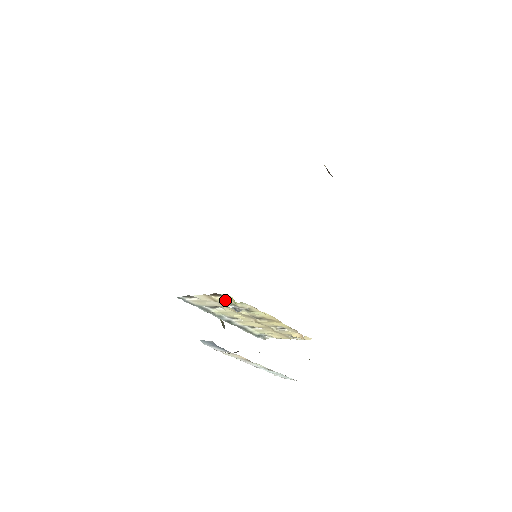
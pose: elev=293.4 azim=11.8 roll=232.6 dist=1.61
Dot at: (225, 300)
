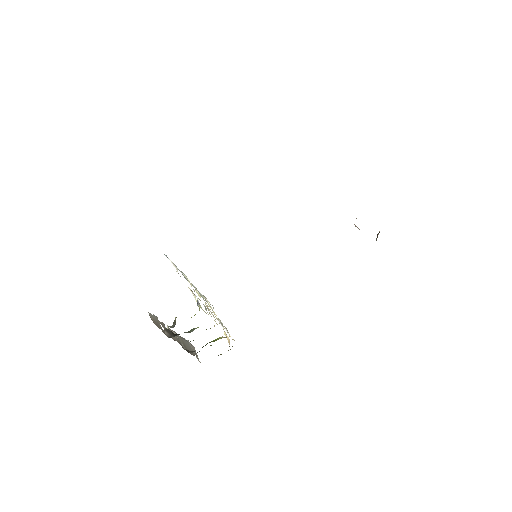
Dot at: (195, 296)
